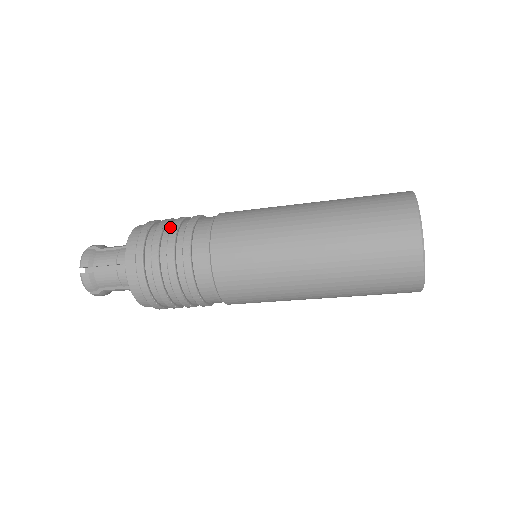
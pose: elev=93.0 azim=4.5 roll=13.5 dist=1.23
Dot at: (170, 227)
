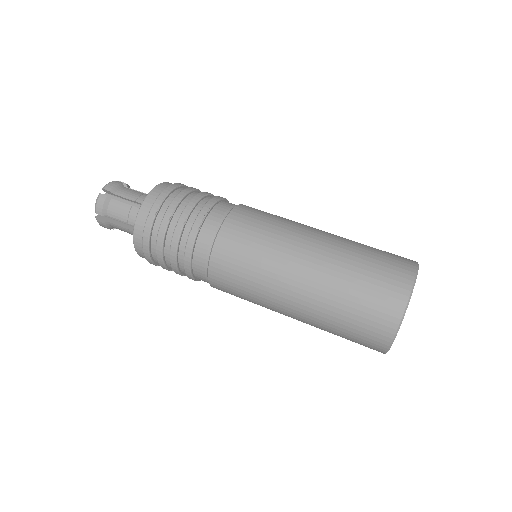
Dot at: (177, 218)
